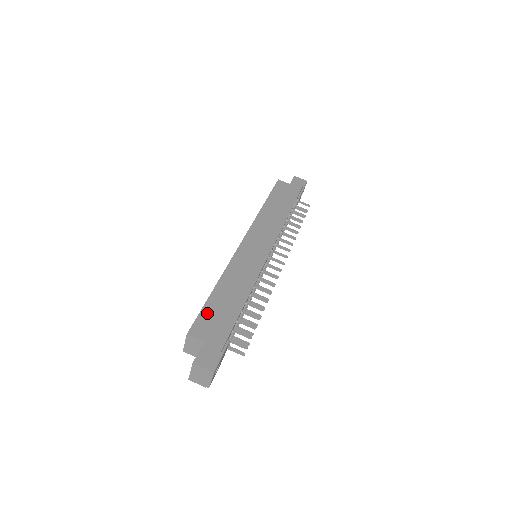
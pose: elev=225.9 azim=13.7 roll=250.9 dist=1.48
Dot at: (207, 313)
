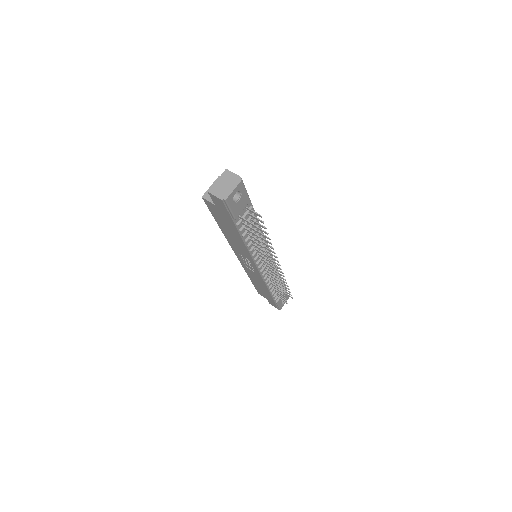
Dot at: occluded
